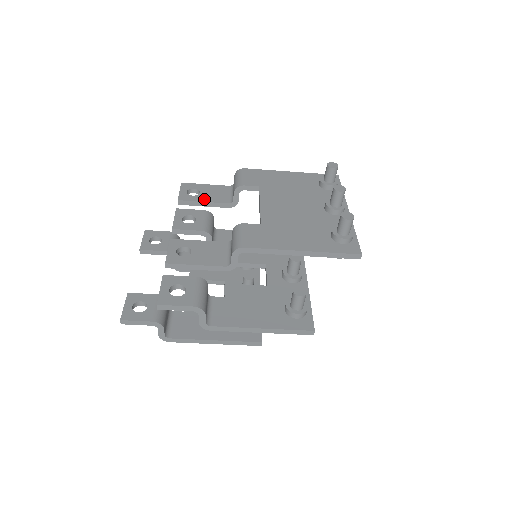
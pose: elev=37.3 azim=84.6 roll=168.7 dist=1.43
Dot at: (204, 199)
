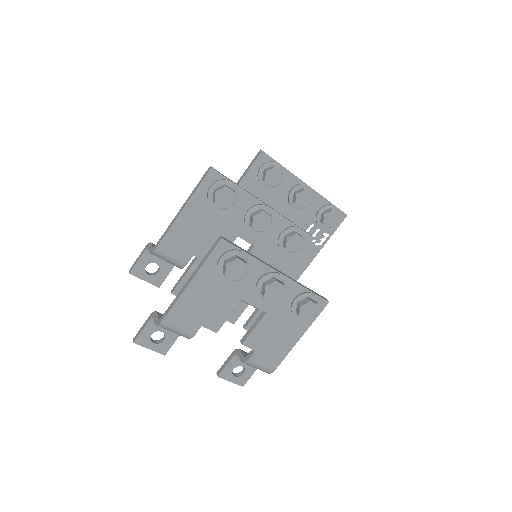
Dot at: occluded
